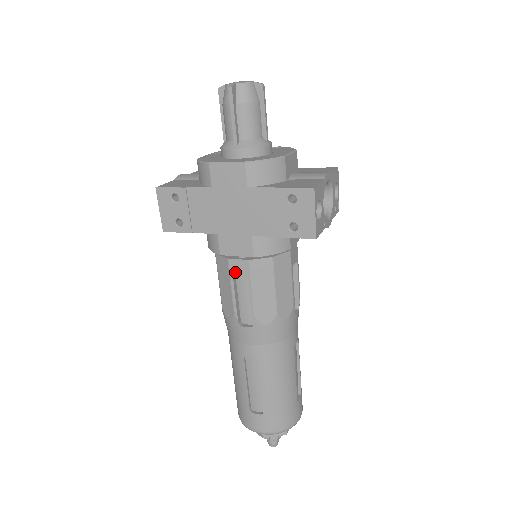
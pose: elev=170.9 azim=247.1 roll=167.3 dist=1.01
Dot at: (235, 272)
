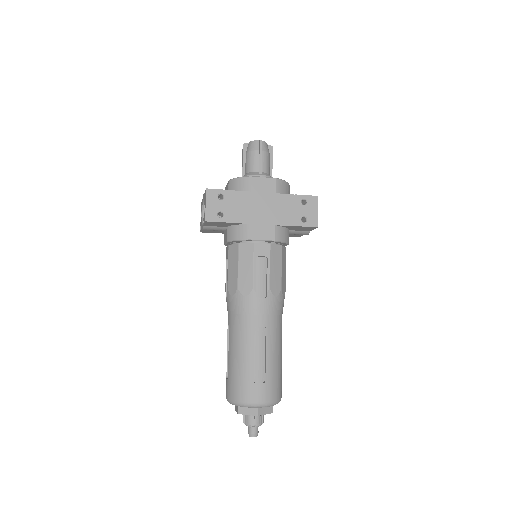
Dot at: (258, 253)
